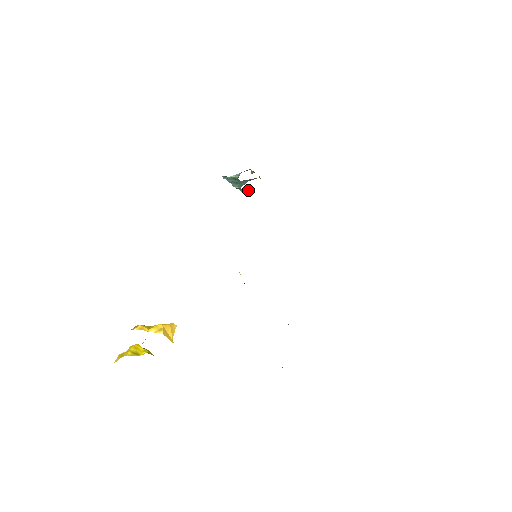
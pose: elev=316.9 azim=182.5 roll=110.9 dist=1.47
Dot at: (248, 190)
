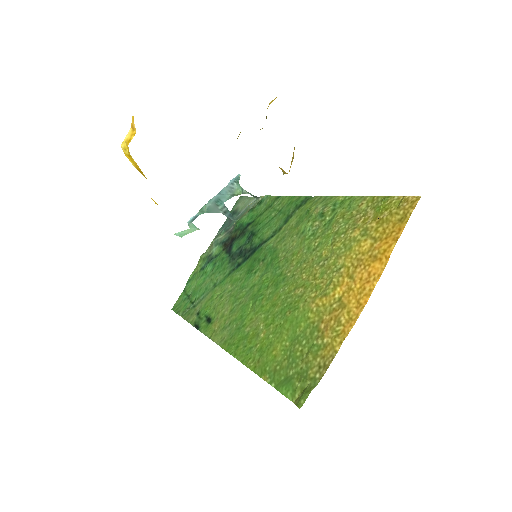
Dot at: (194, 226)
